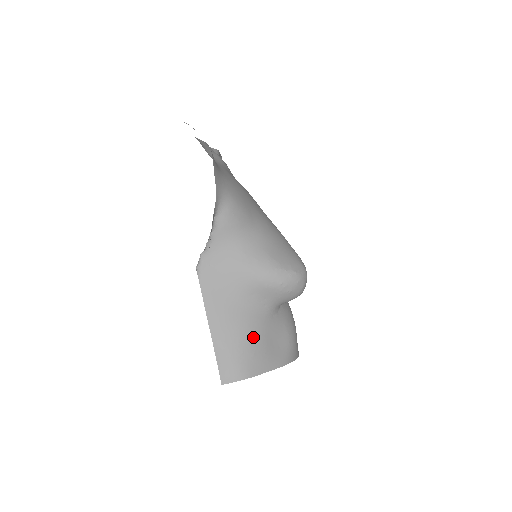
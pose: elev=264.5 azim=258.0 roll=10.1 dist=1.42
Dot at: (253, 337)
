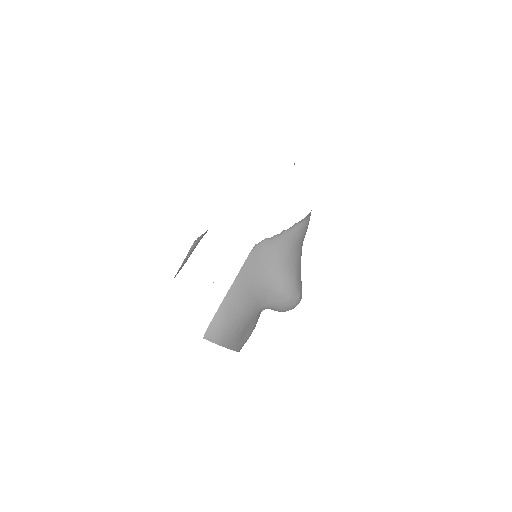
Dot at: (244, 319)
